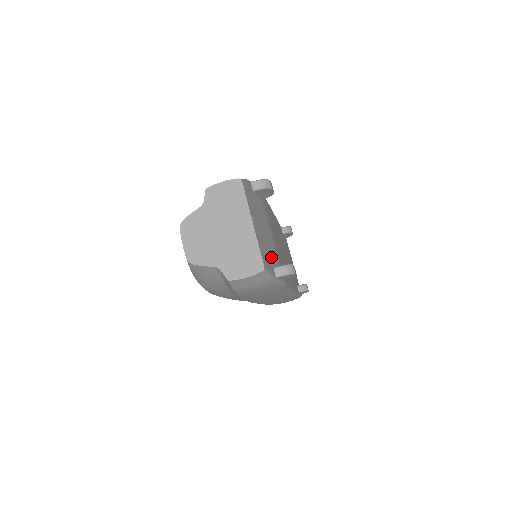
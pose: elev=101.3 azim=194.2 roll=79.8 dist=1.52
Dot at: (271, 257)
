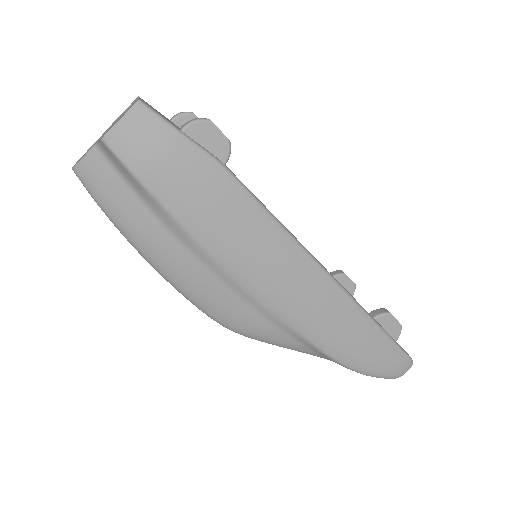
Dot at: occluded
